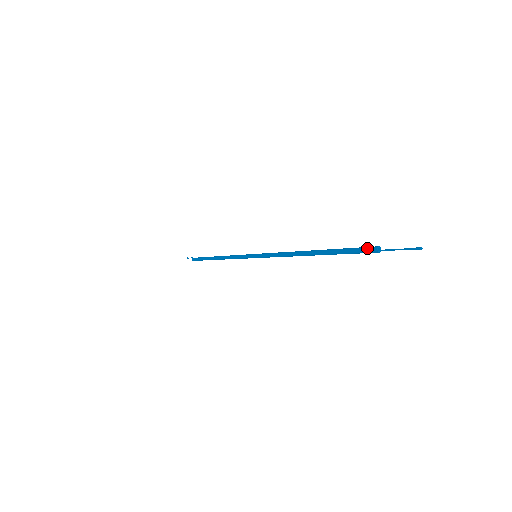
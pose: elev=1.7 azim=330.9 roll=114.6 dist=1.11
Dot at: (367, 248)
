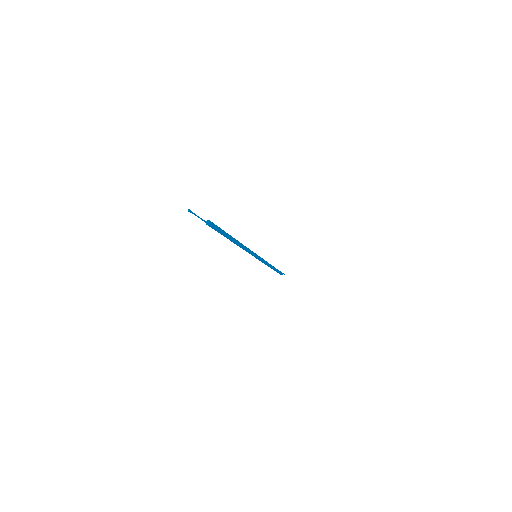
Dot at: (211, 222)
